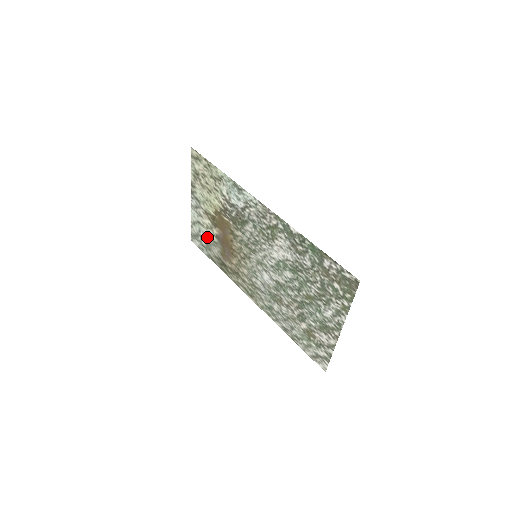
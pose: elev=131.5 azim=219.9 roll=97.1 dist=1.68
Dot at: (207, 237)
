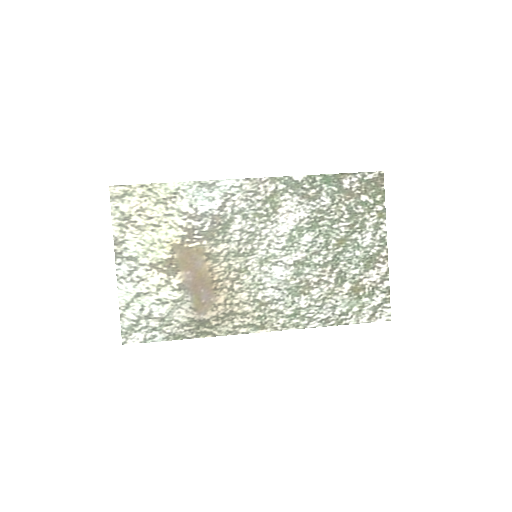
Dot at: (160, 306)
